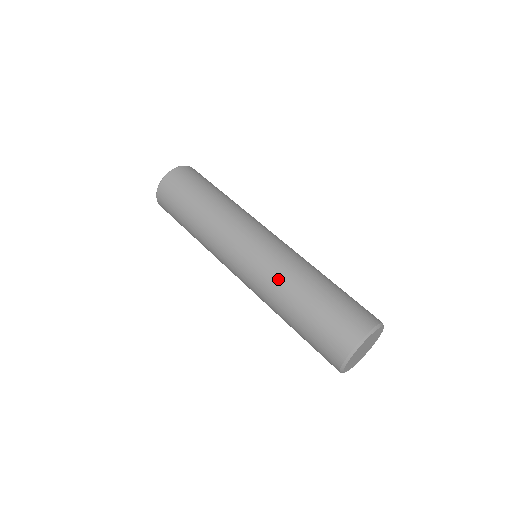
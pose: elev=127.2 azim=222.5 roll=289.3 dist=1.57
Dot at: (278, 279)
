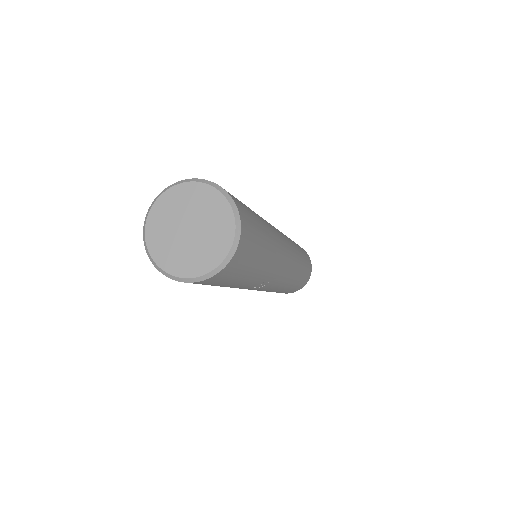
Dot at: occluded
